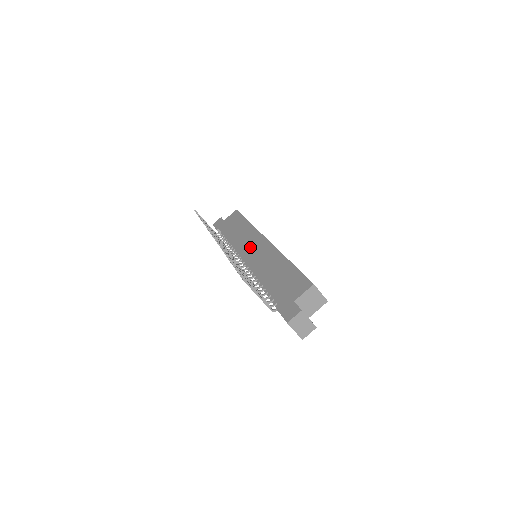
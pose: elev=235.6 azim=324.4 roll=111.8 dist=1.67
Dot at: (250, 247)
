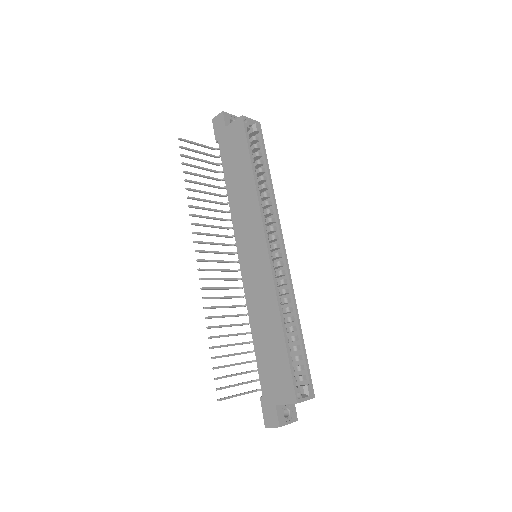
Dot at: (248, 245)
